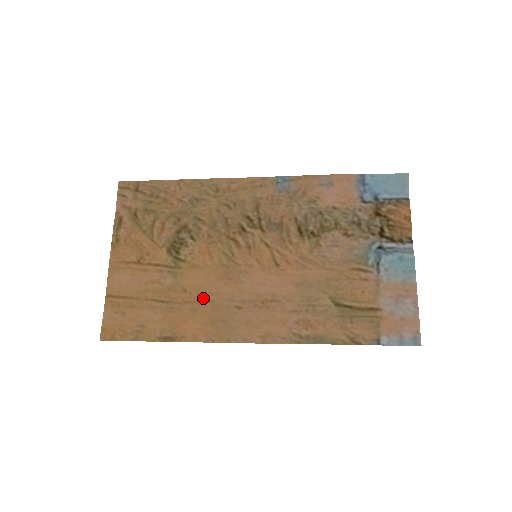
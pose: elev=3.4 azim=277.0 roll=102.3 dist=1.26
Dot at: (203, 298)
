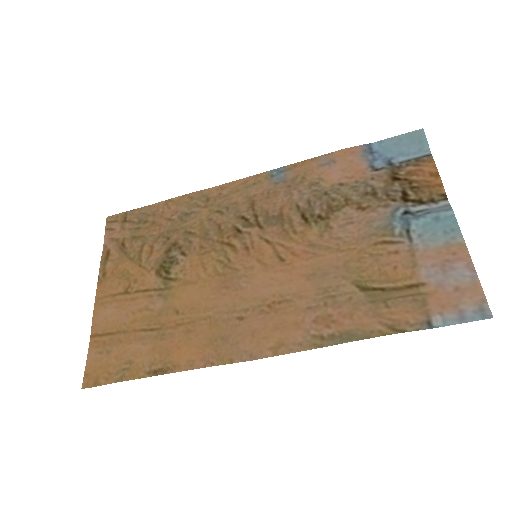
Dot at: (198, 316)
